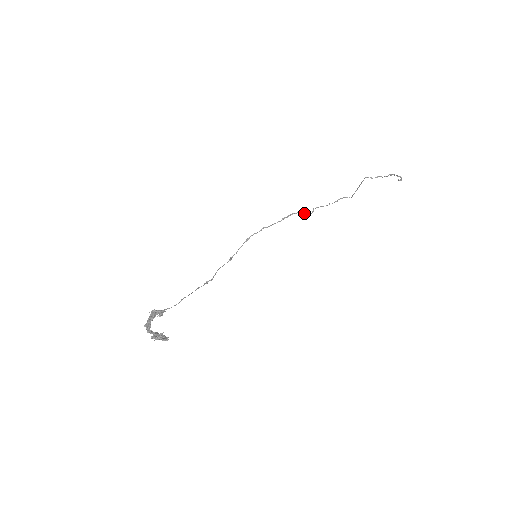
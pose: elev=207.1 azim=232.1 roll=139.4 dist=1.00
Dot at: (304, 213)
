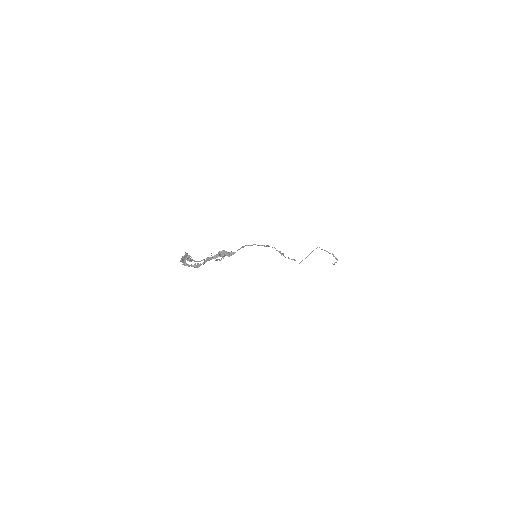
Dot at: occluded
